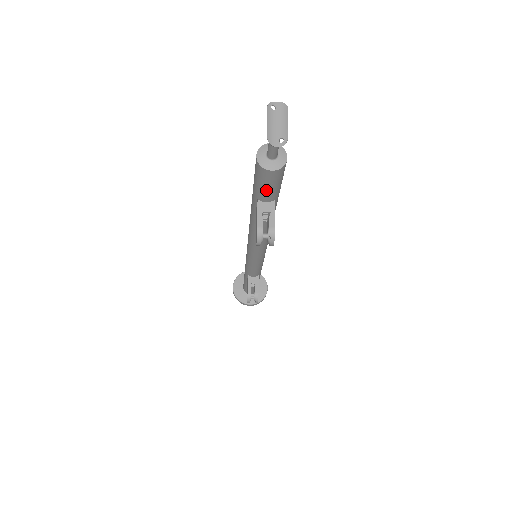
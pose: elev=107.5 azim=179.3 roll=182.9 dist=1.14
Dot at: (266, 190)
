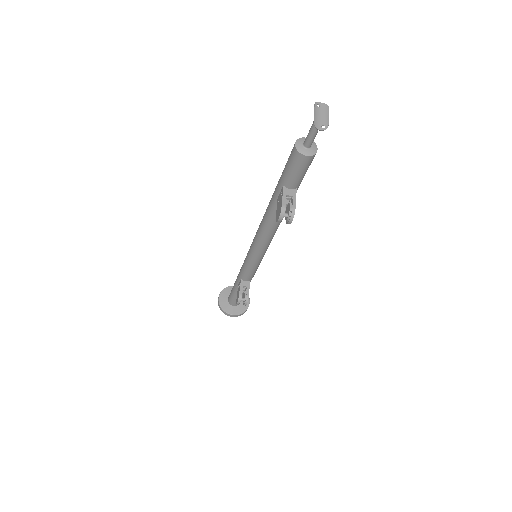
Dot at: (294, 176)
